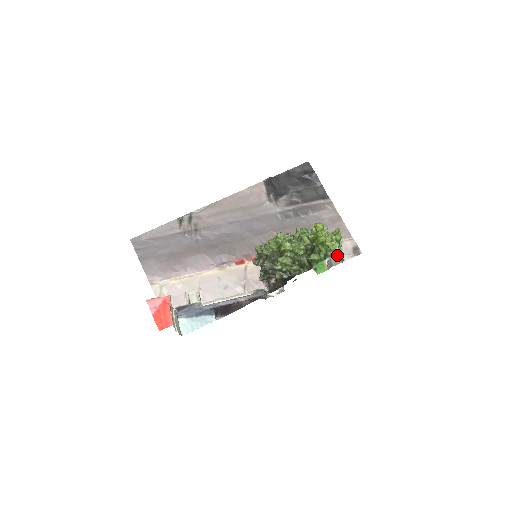
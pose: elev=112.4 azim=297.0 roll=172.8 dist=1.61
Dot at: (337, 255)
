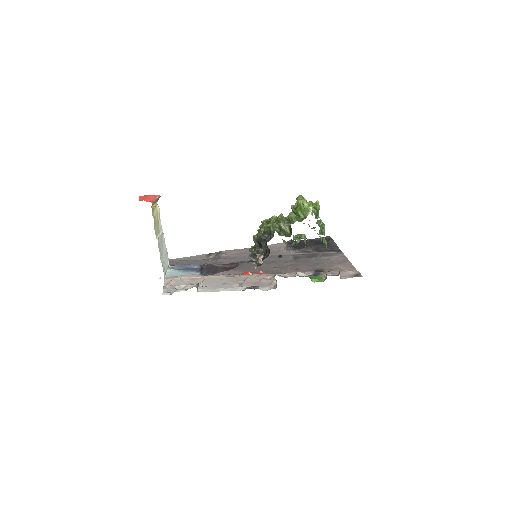
Dot at: occluded
